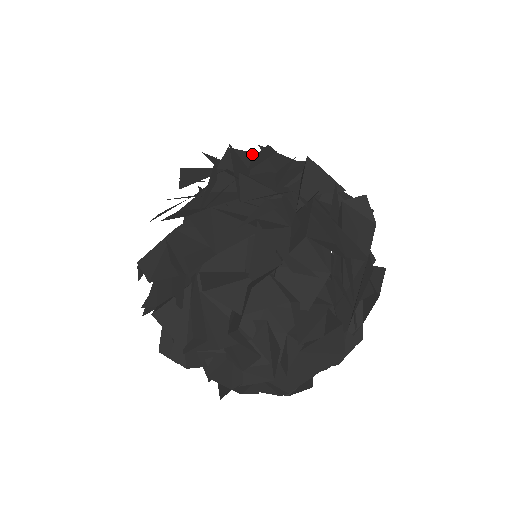
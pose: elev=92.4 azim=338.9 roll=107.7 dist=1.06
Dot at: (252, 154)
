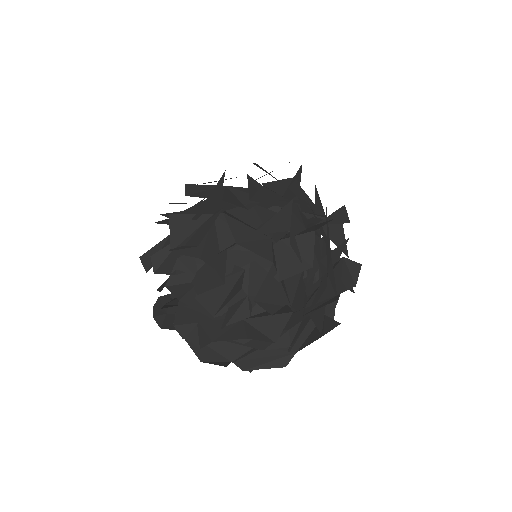
Dot at: (305, 193)
